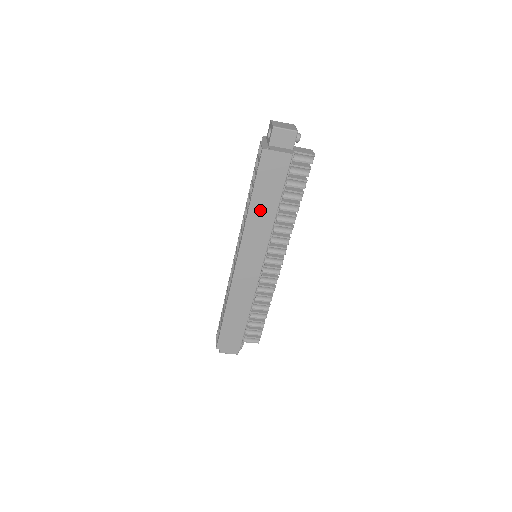
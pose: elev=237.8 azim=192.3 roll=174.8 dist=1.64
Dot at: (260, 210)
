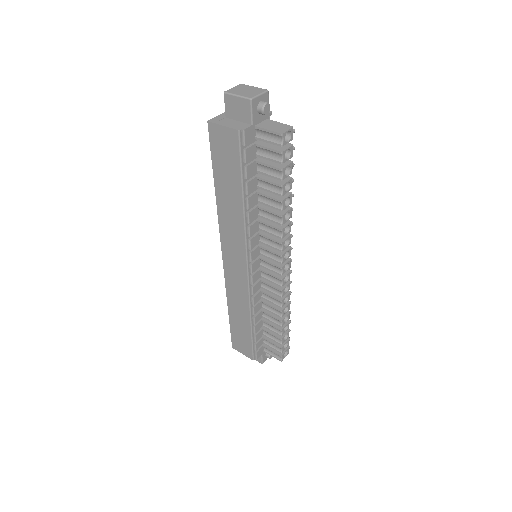
Dot at: (227, 199)
